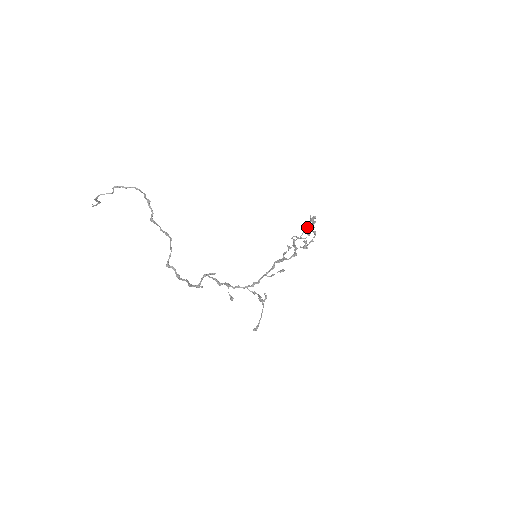
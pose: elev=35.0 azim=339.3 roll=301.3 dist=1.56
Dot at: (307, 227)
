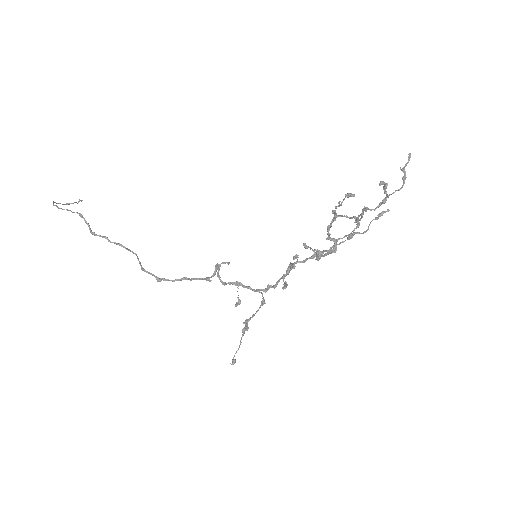
Dot at: occluded
